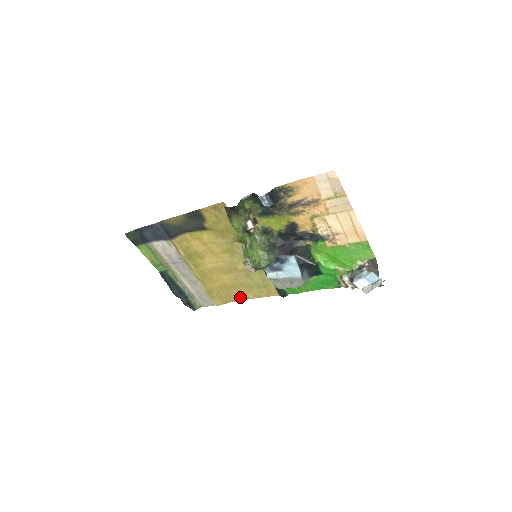
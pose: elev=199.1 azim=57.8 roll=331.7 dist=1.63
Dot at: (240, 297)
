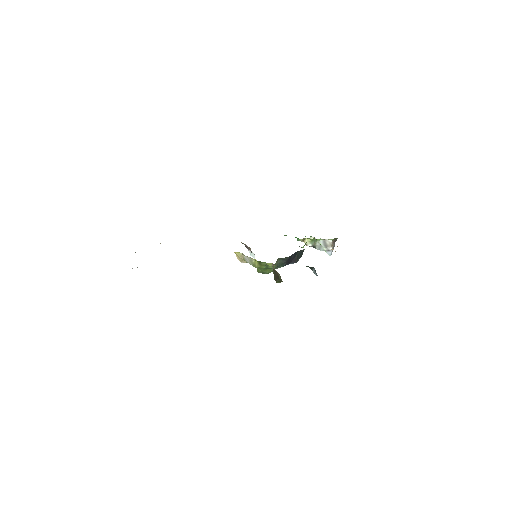
Dot at: occluded
